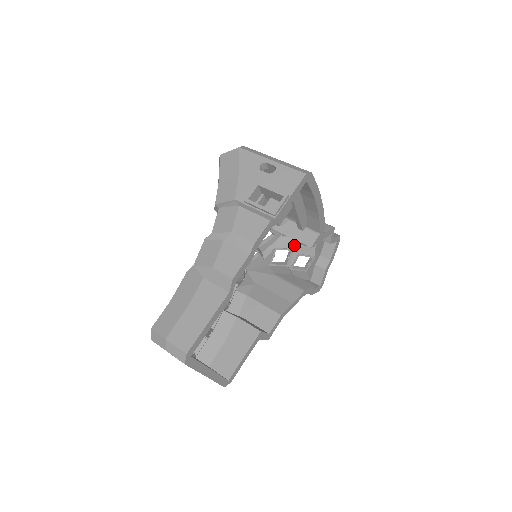
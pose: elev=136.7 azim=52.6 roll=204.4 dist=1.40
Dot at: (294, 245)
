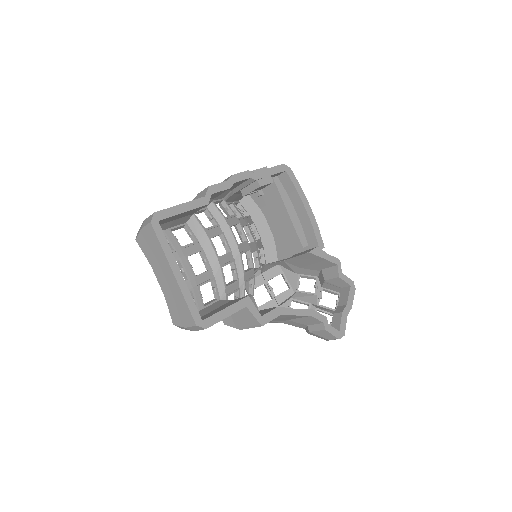
Dot at: (311, 301)
